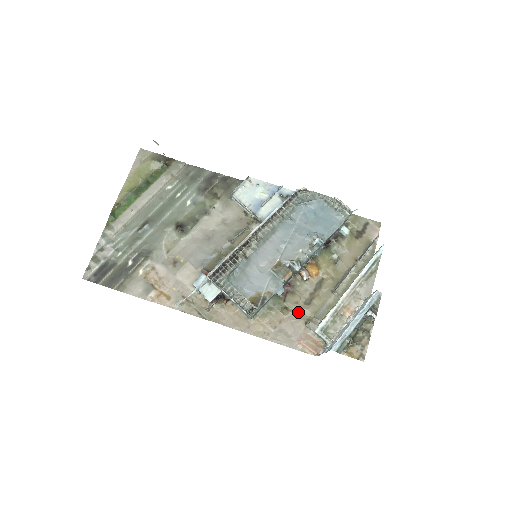
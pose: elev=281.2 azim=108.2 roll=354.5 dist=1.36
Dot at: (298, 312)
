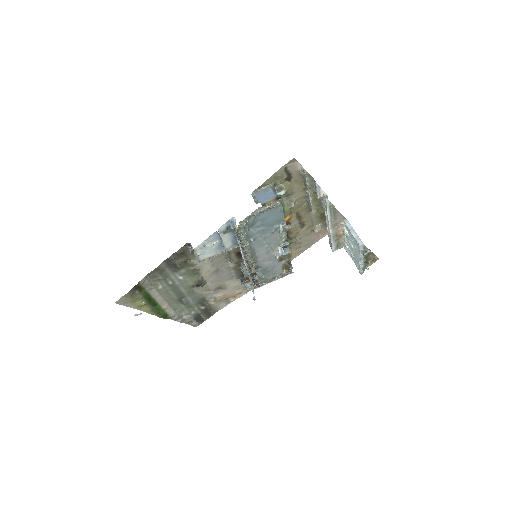
Dot at: (303, 234)
